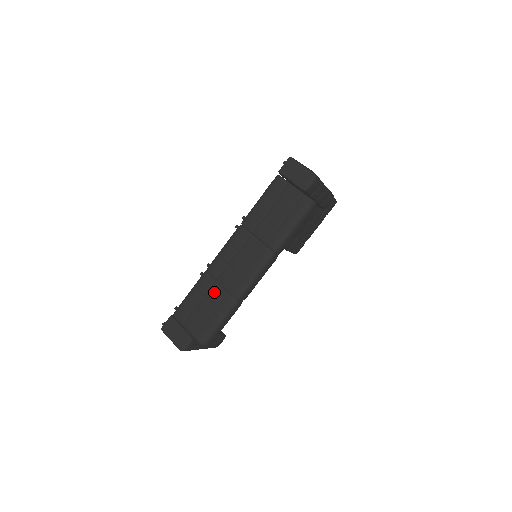
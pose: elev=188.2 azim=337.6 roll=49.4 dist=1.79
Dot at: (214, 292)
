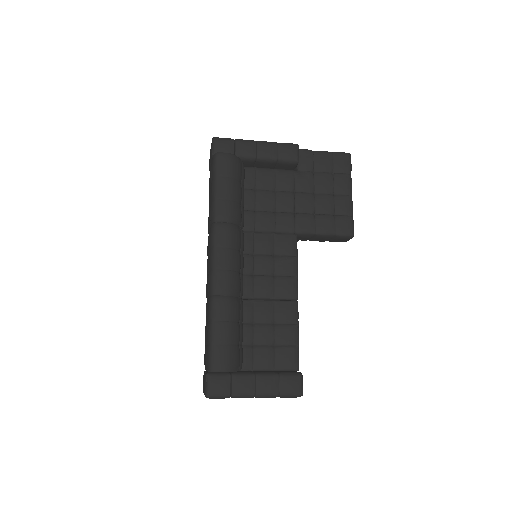
Dot at: occluded
